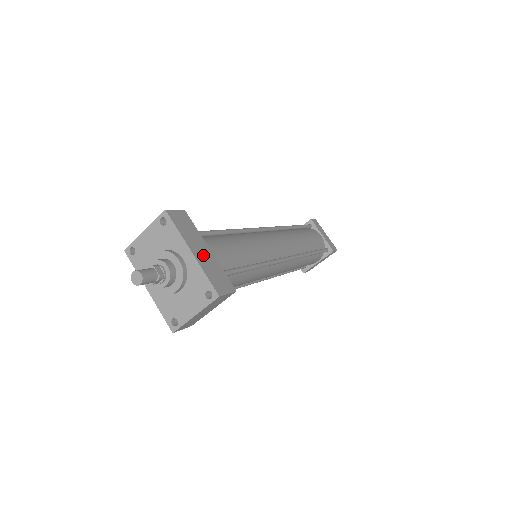
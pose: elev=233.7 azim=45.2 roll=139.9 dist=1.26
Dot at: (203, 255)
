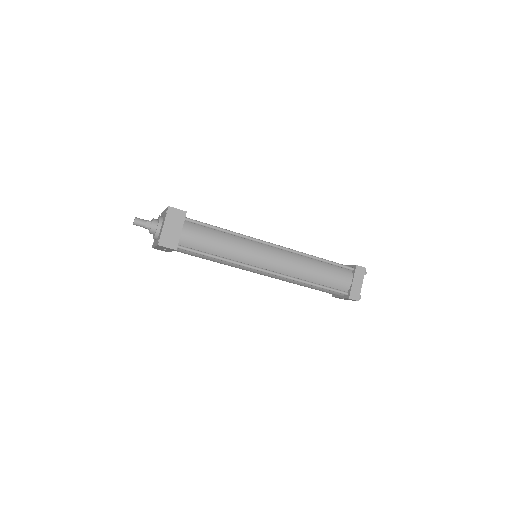
Dot at: occluded
